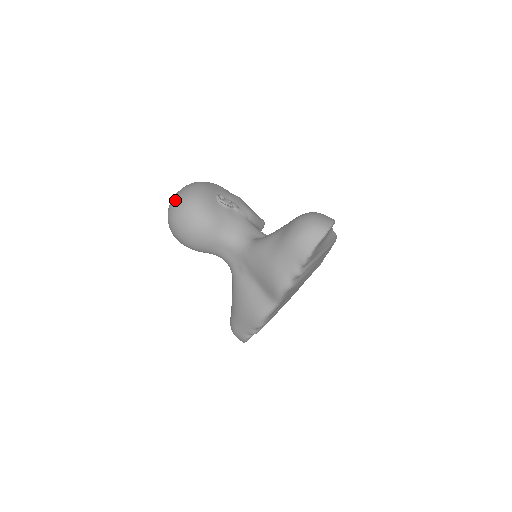
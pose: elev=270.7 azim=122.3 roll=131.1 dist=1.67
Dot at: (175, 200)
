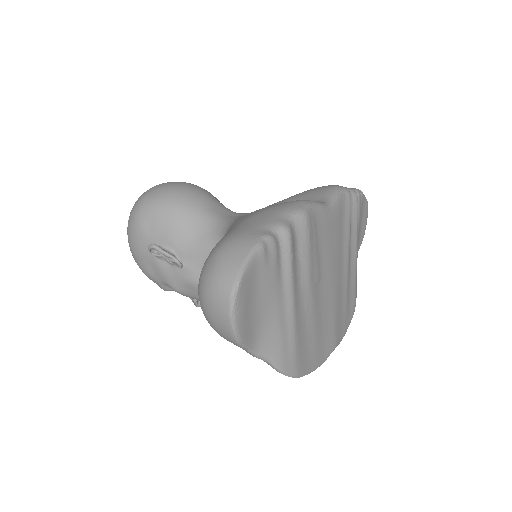
Dot at: occluded
